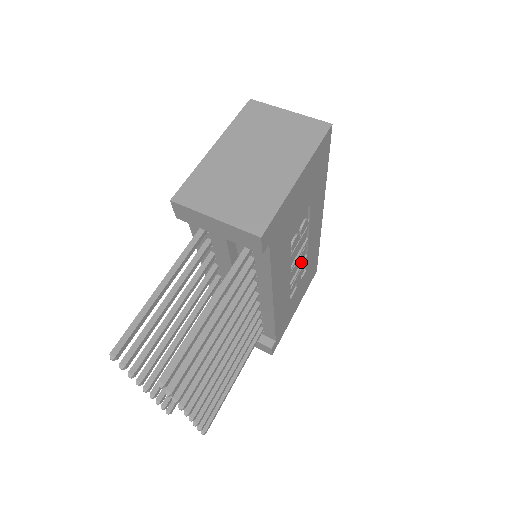
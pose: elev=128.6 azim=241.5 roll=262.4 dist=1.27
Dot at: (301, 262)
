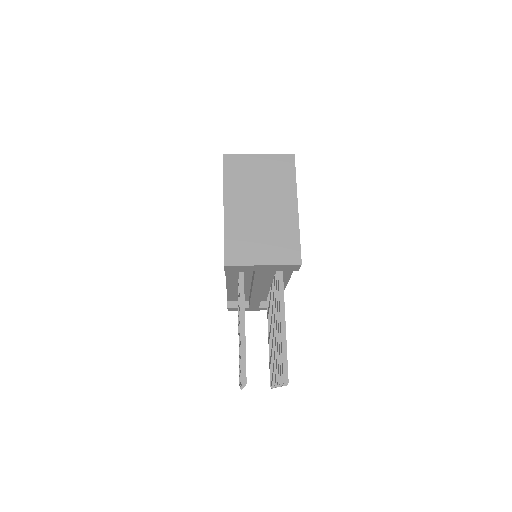
Dot at: occluded
